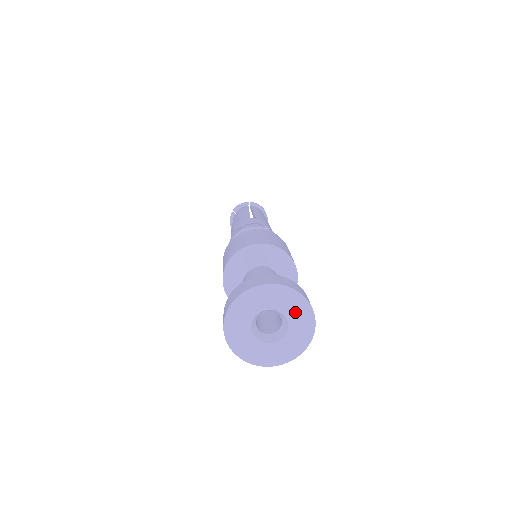
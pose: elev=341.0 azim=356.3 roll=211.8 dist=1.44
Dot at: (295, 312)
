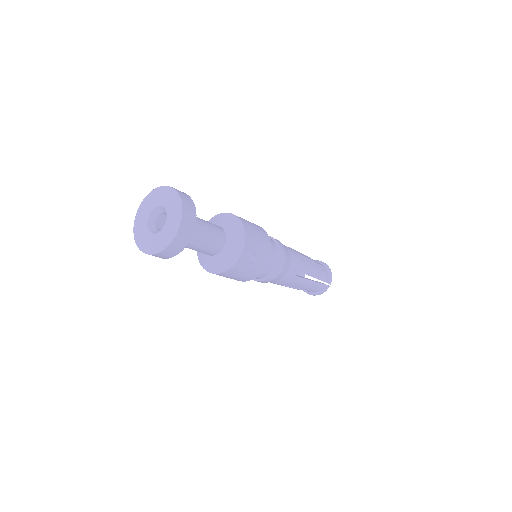
Dot at: (171, 204)
